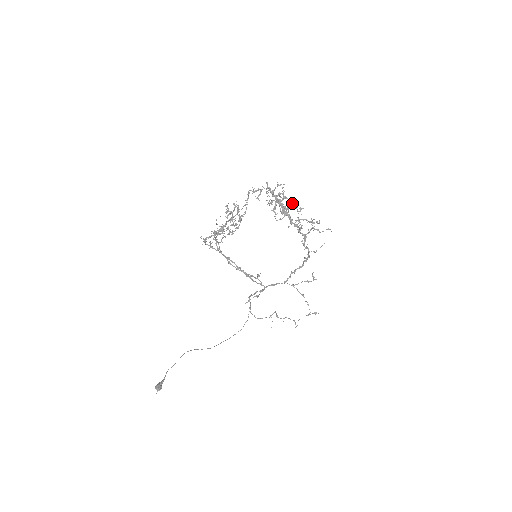
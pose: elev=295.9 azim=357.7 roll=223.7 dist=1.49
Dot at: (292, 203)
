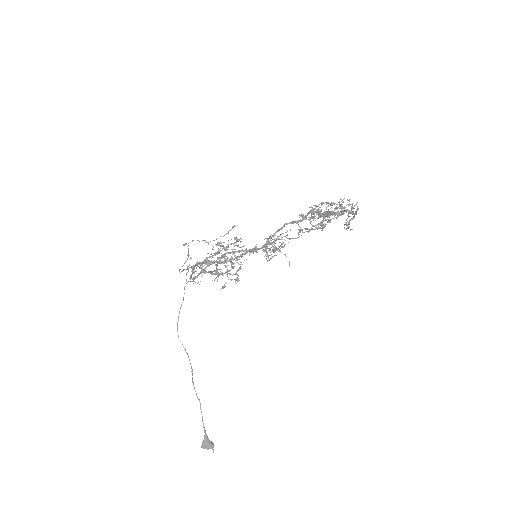
Dot at: occluded
